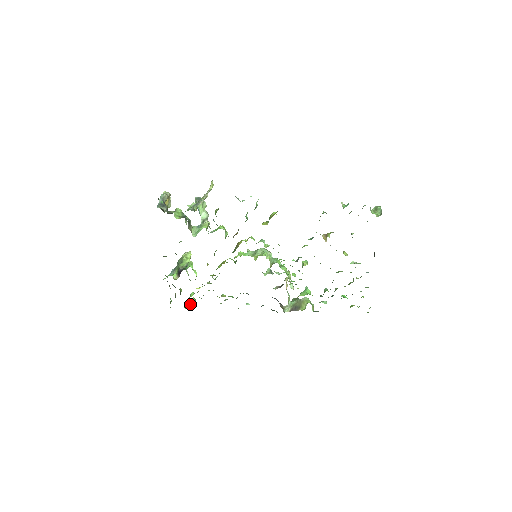
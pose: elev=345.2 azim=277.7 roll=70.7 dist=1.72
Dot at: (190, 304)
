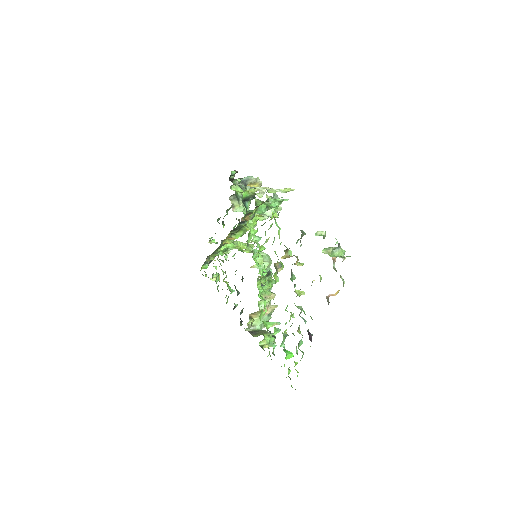
Dot at: occluded
